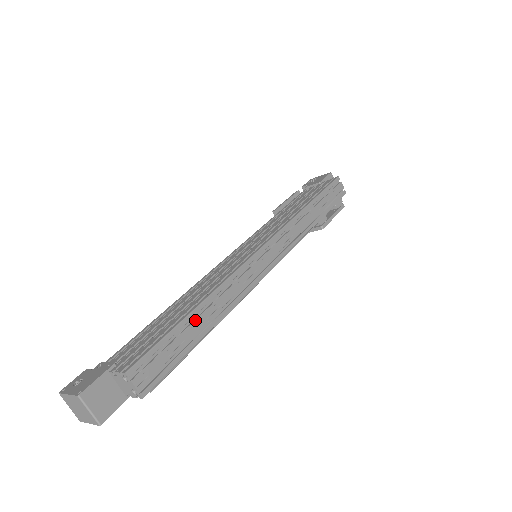
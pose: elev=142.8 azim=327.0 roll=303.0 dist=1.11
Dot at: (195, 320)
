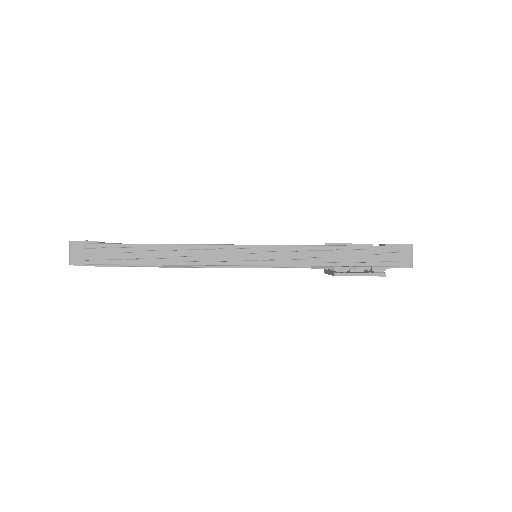
Dot at: (150, 250)
